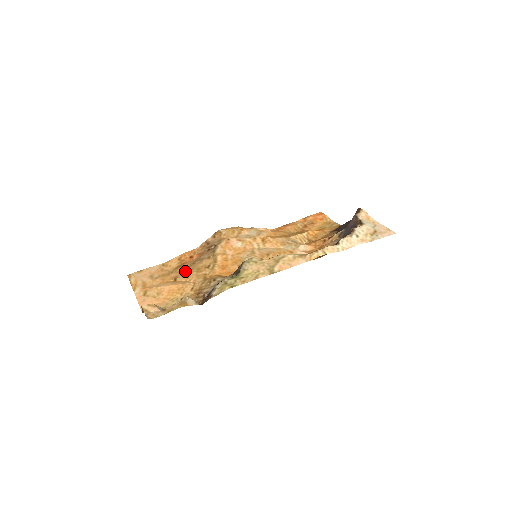
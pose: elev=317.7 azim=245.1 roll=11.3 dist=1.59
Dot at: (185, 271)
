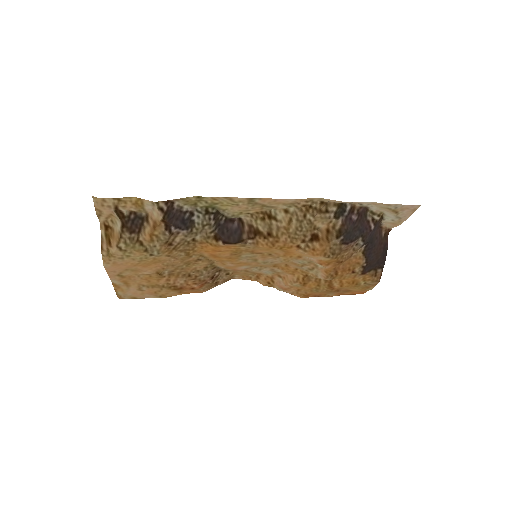
Dot at: (175, 273)
